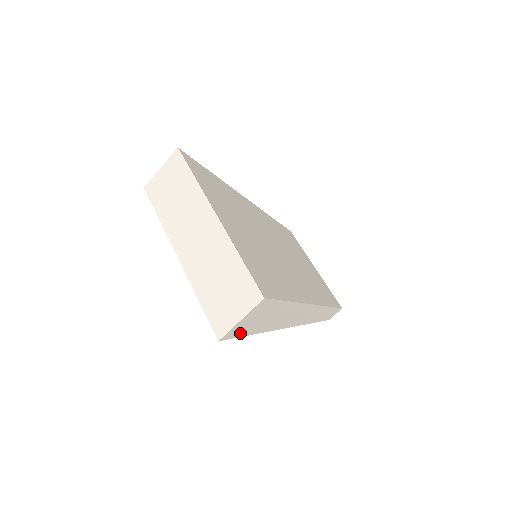
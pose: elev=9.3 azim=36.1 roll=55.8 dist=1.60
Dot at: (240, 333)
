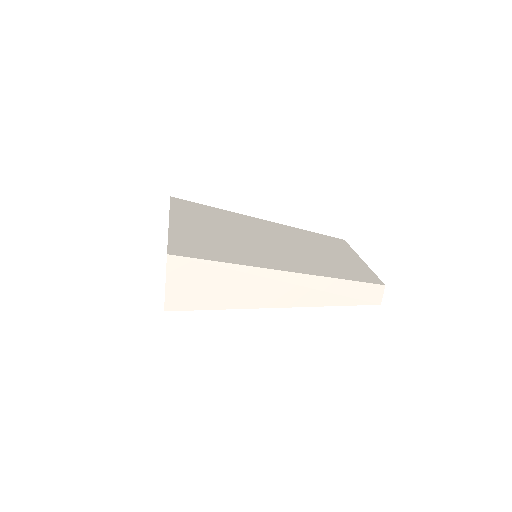
Dot at: (191, 304)
